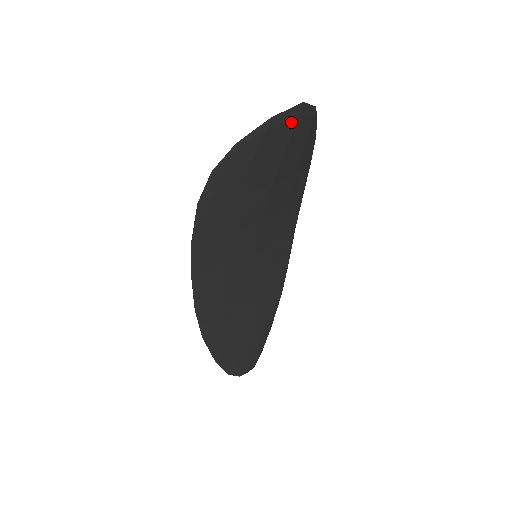
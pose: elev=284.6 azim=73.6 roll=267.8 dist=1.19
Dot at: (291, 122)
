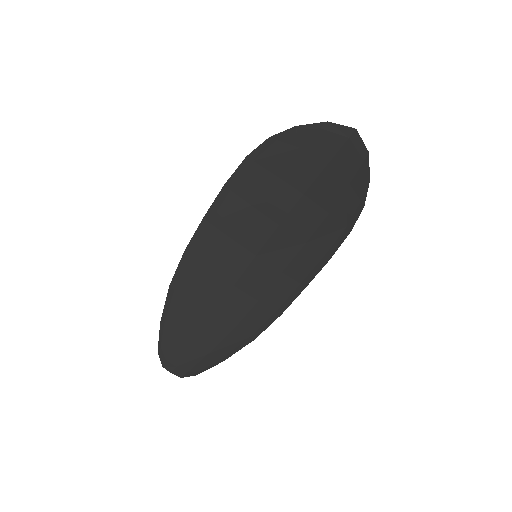
Dot at: (340, 139)
